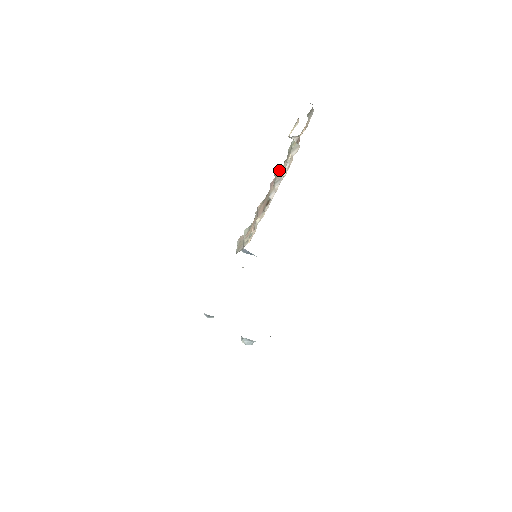
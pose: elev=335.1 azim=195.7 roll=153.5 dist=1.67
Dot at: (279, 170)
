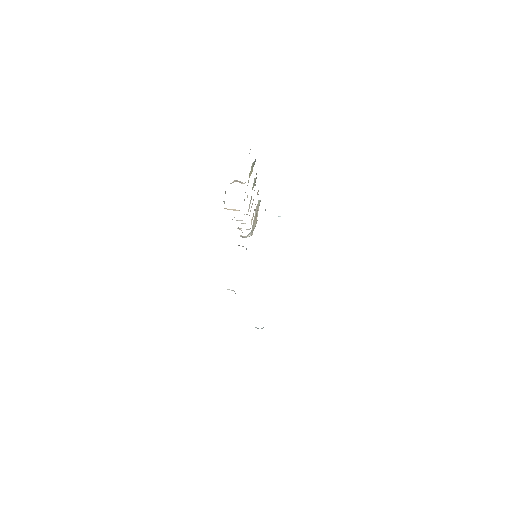
Dot at: (255, 179)
